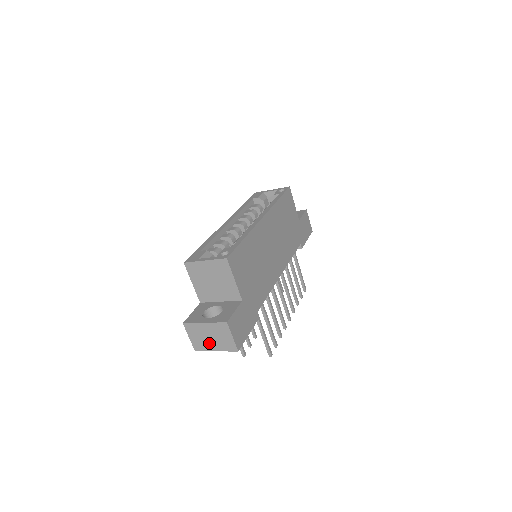
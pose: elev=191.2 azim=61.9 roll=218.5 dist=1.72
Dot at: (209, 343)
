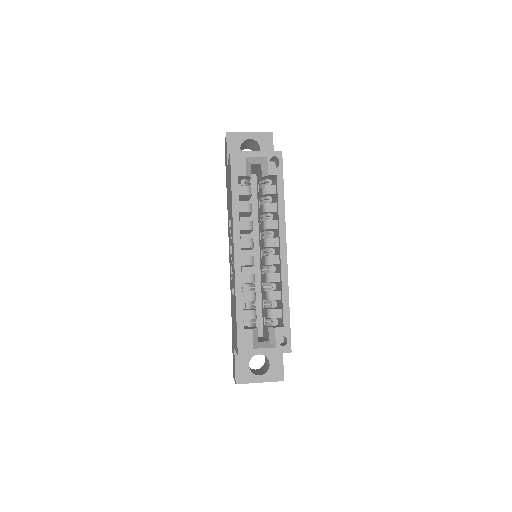
Dot at: occluded
